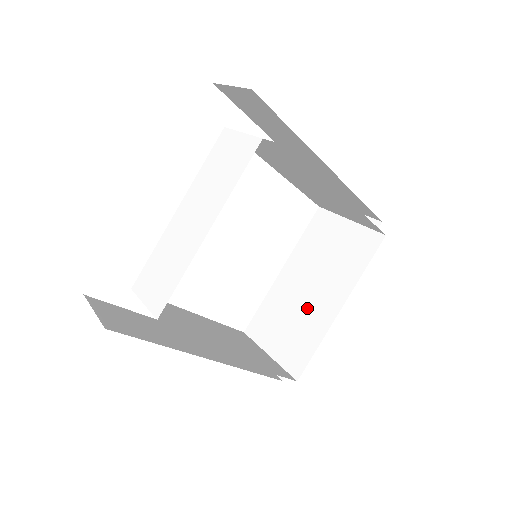
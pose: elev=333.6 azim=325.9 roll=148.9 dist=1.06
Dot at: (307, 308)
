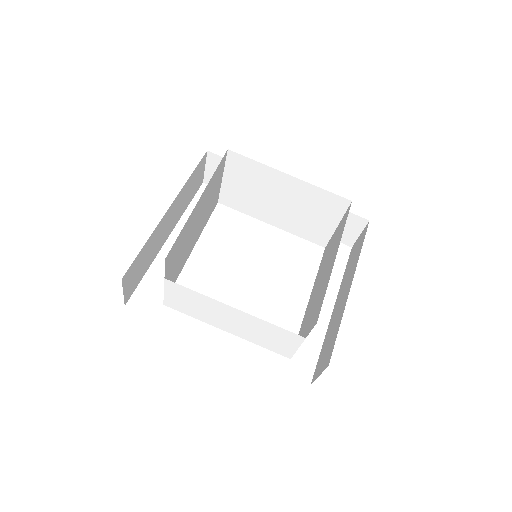
Dot at: (321, 287)
